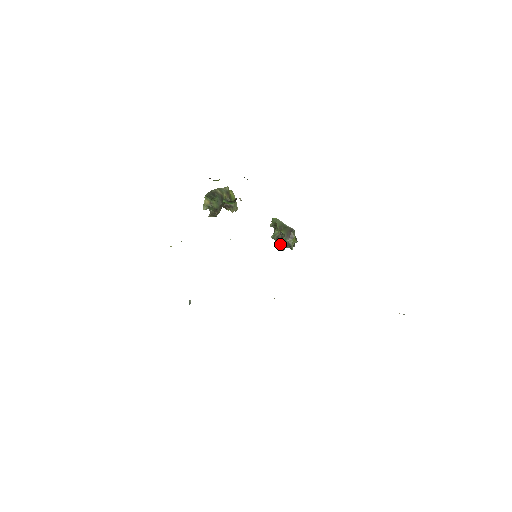
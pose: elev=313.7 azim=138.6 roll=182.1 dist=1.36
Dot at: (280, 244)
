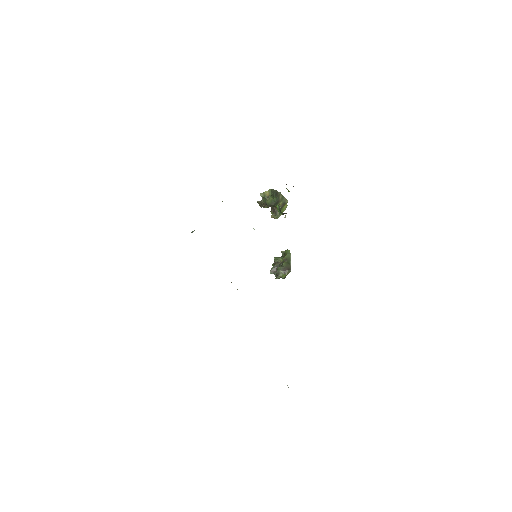
Dot at: (274, 267)
